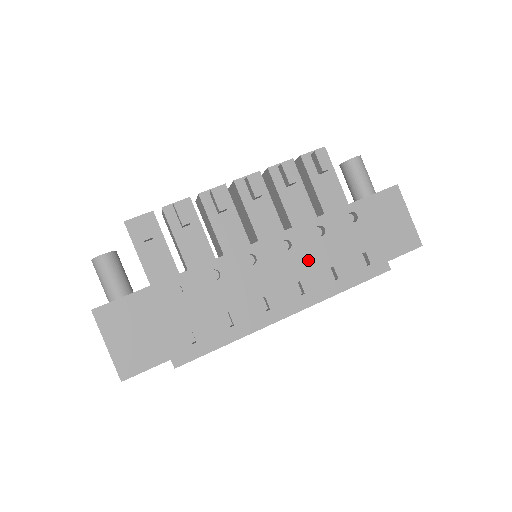
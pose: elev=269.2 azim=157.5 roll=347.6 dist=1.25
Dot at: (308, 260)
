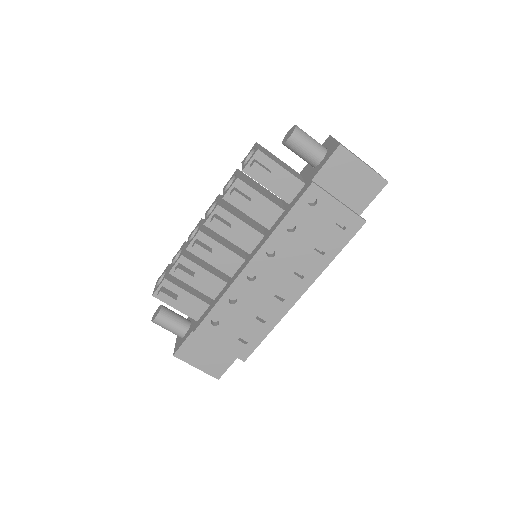
Dot at: (294, 254)
